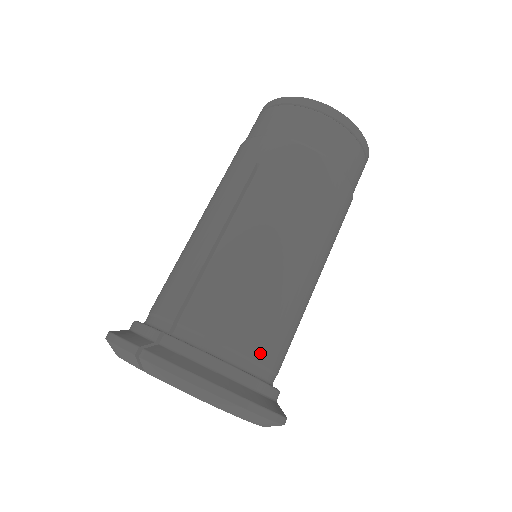
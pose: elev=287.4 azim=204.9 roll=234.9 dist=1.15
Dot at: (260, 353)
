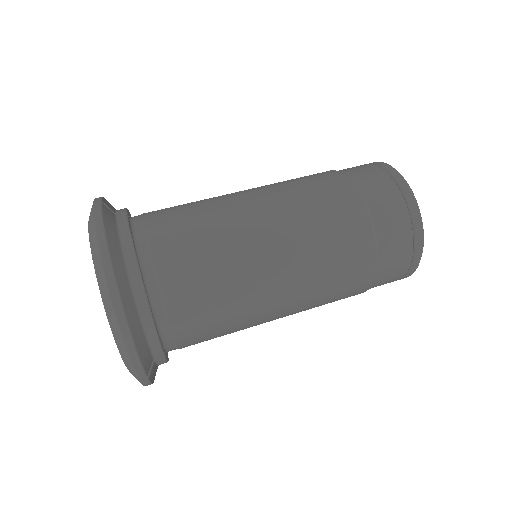
Dot at: (170, 286)
